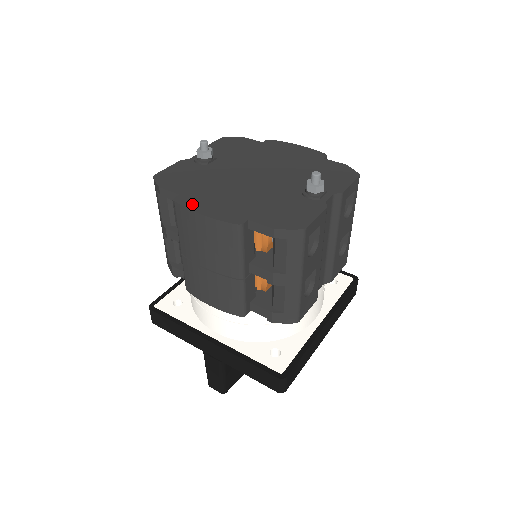
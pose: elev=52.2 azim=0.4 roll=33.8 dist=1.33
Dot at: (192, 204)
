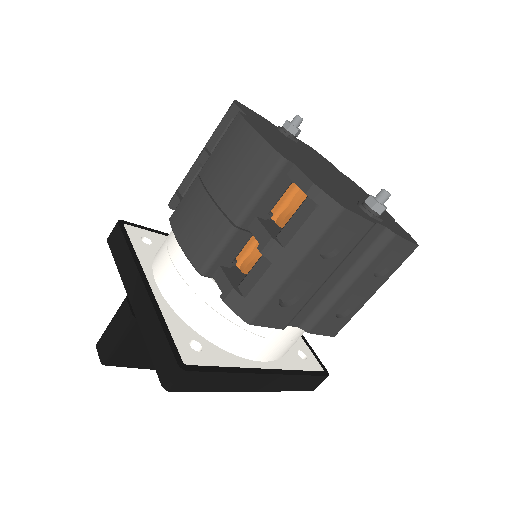
Dot at: (253, 123)
